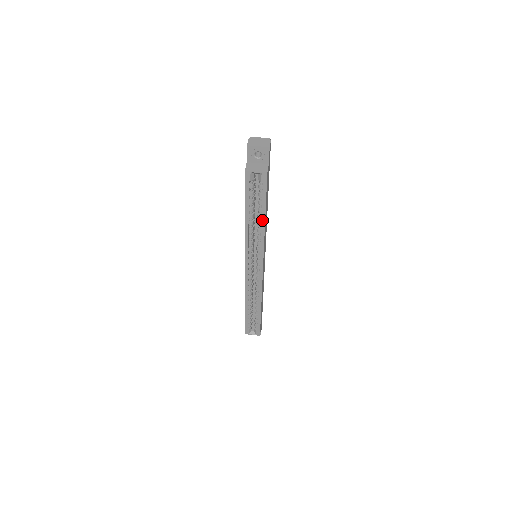
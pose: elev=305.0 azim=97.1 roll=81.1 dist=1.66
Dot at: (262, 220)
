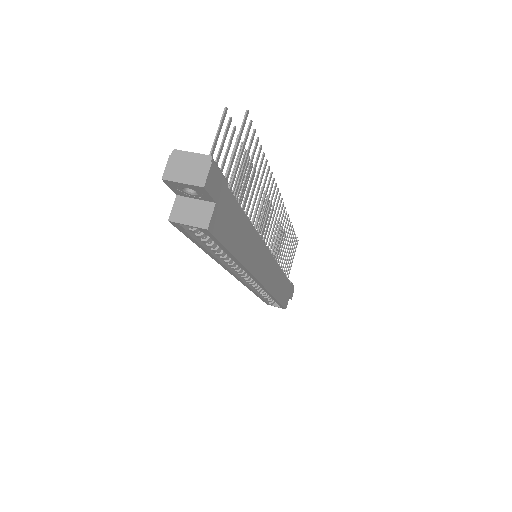
Dot at: (233, 259)
